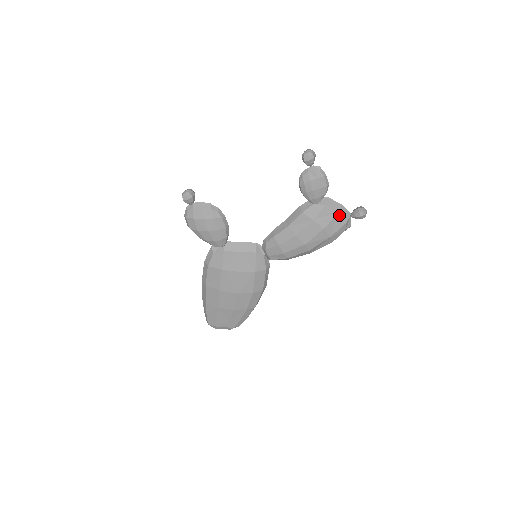
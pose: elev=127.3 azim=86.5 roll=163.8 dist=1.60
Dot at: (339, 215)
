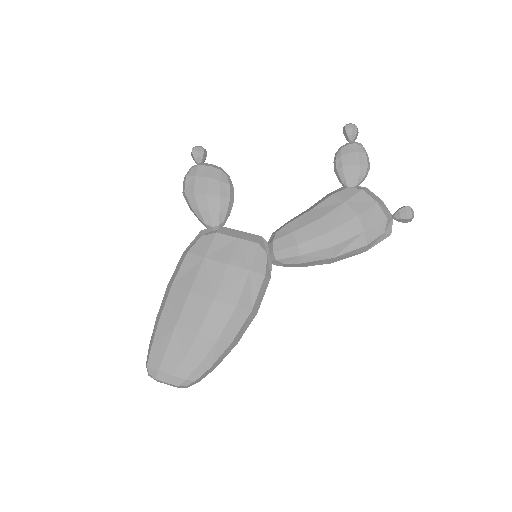
Dot at: (379, 206)
